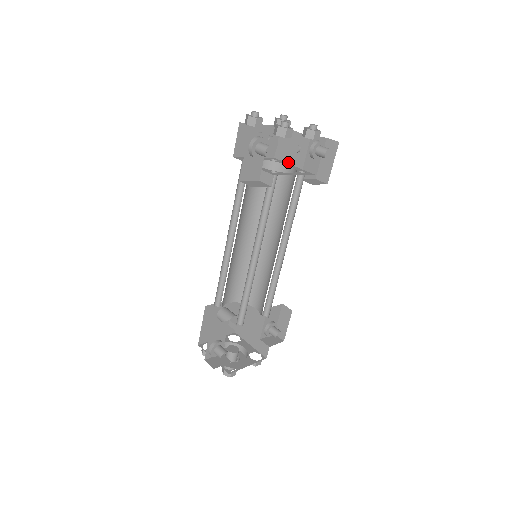
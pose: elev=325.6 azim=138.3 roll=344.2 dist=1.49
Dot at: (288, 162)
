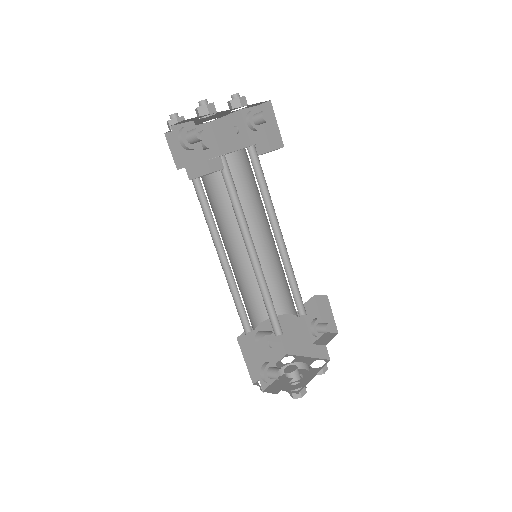
Dot at: (235, 149)
